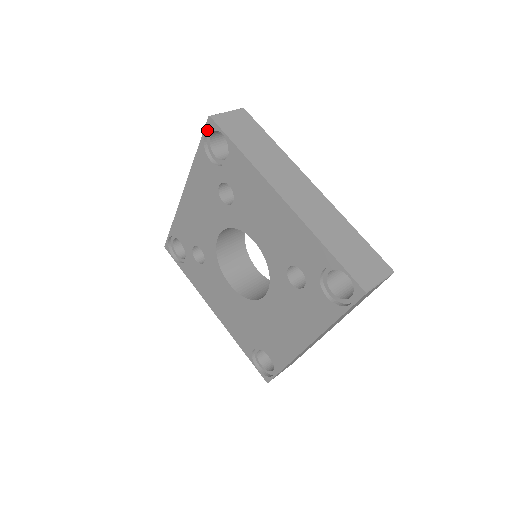
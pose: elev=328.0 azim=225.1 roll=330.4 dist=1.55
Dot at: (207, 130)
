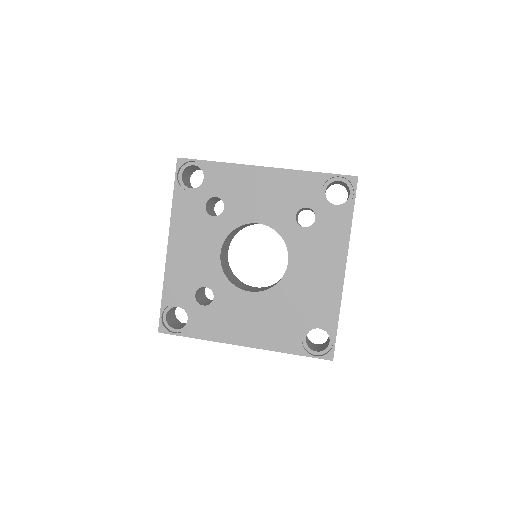
Dot at: (178, 171)
